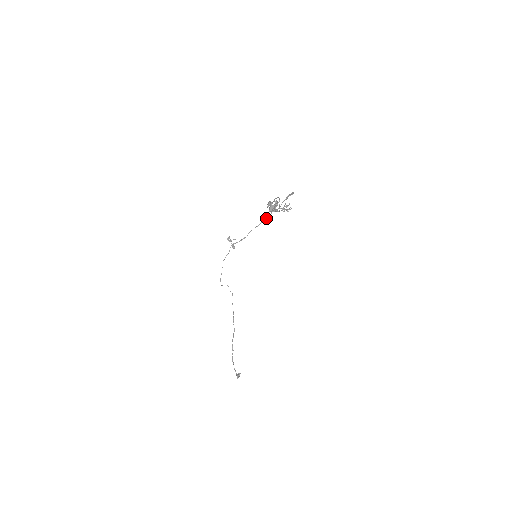
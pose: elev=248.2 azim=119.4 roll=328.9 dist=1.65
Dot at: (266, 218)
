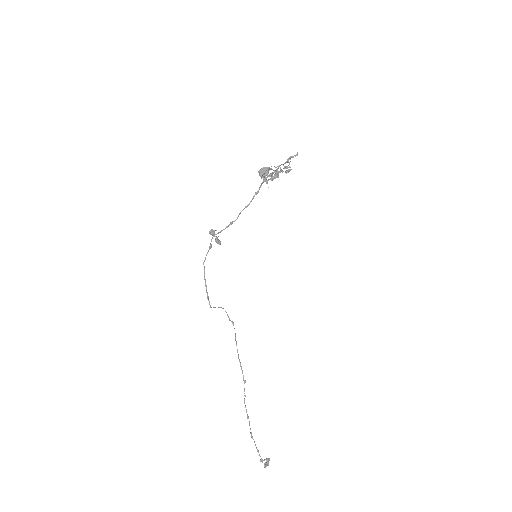
Dot at: (258, 190)
